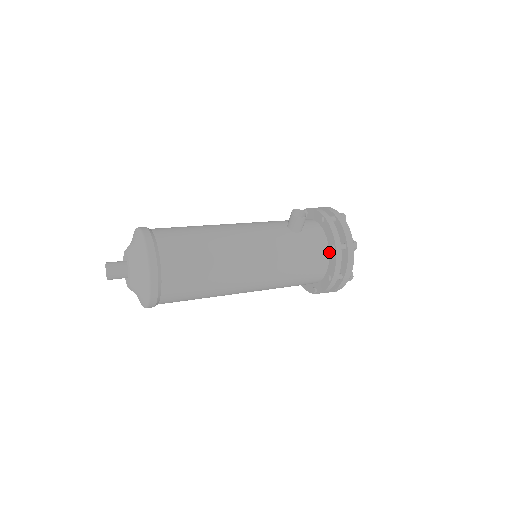
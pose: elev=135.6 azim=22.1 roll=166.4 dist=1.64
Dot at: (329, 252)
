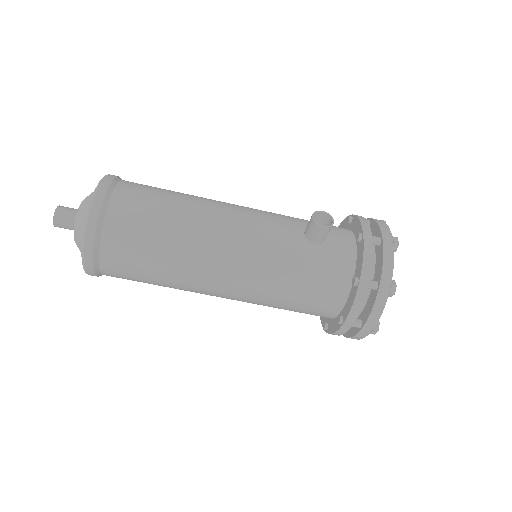
Dot at: (352, 285)
